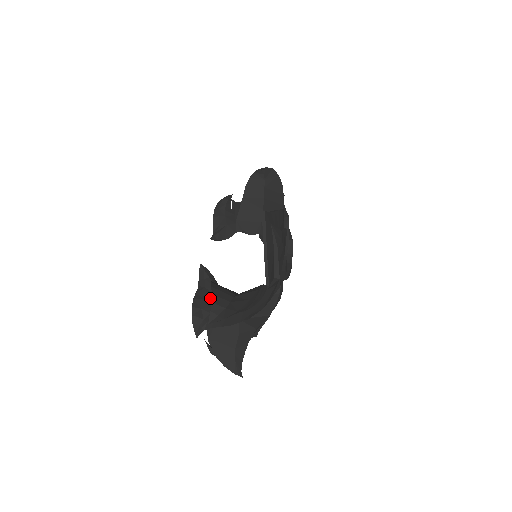
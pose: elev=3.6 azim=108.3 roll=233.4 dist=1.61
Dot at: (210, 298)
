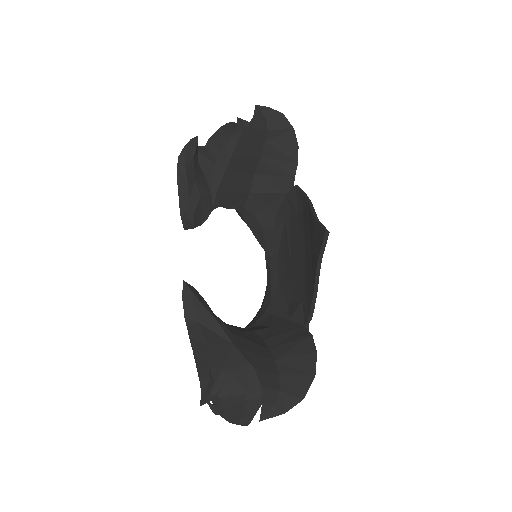
Dot at: (214, 343)
